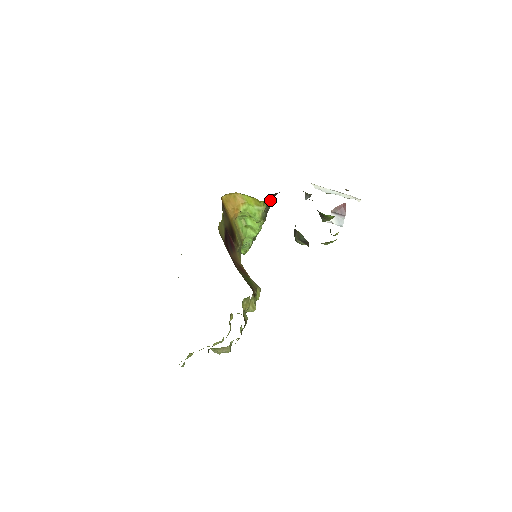
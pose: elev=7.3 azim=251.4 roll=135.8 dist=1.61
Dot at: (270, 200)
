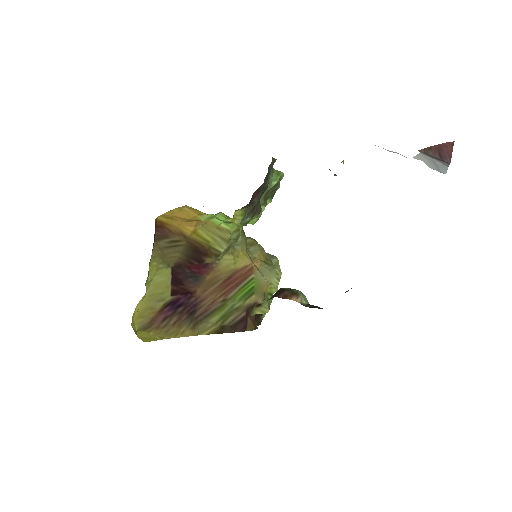
Dot at: (249, 202)
